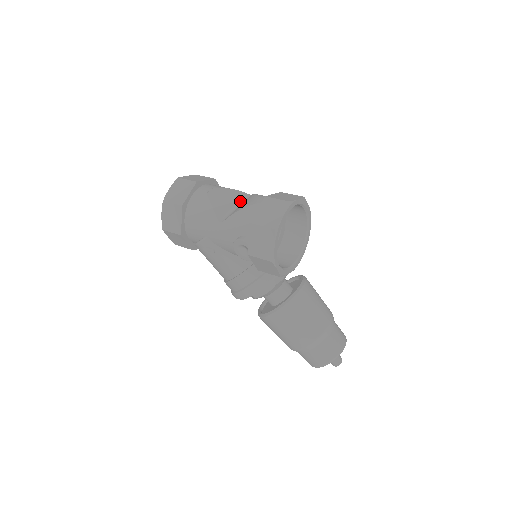
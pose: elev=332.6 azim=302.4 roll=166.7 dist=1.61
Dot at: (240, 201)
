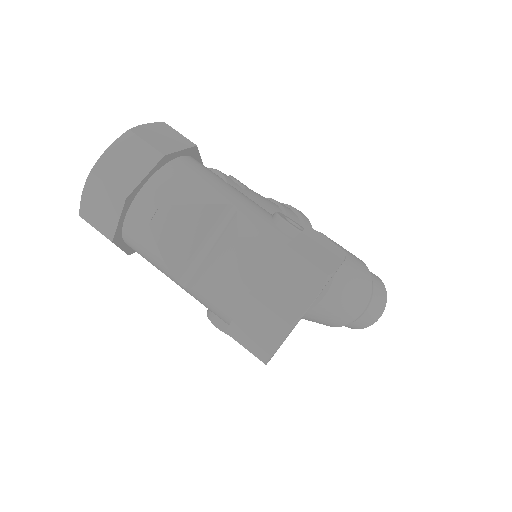
Dot at: (214, 227)
